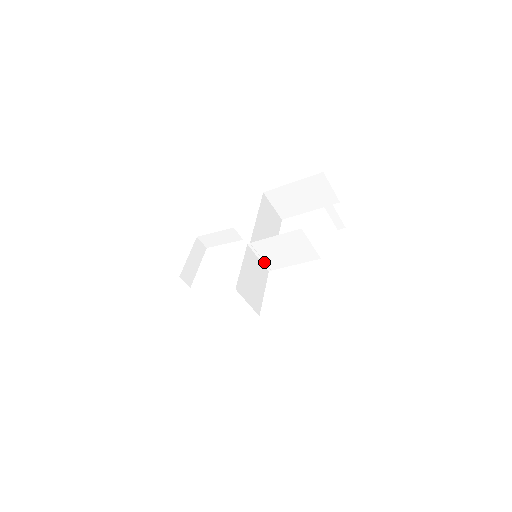
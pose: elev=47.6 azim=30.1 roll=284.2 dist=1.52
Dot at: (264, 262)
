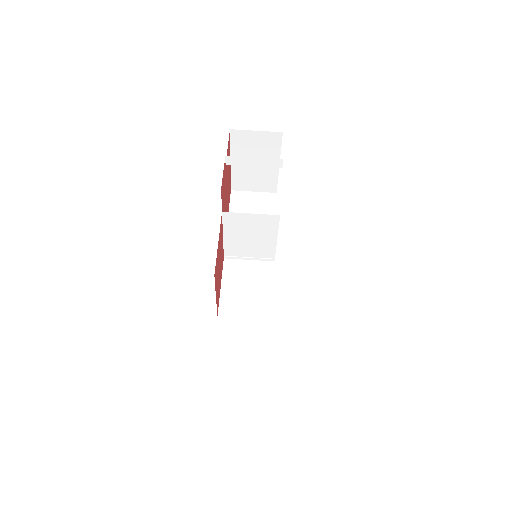
Dot at: (258, 258)
